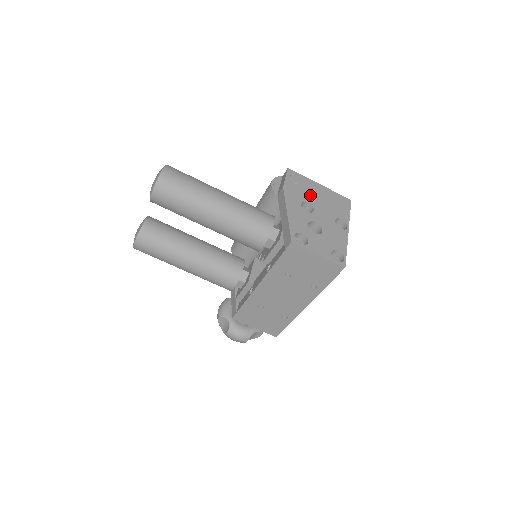
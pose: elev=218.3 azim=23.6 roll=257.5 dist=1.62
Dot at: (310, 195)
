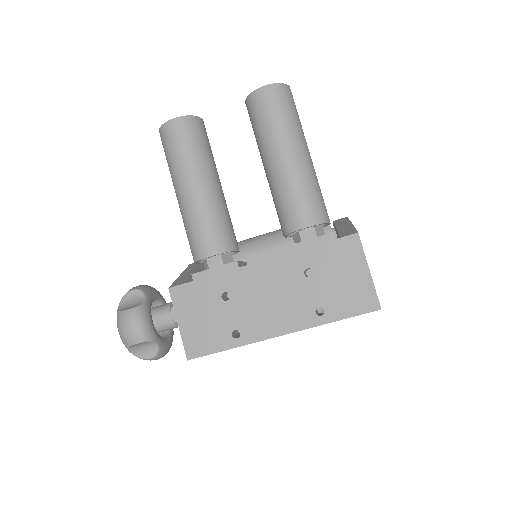
Dot at: occluded
